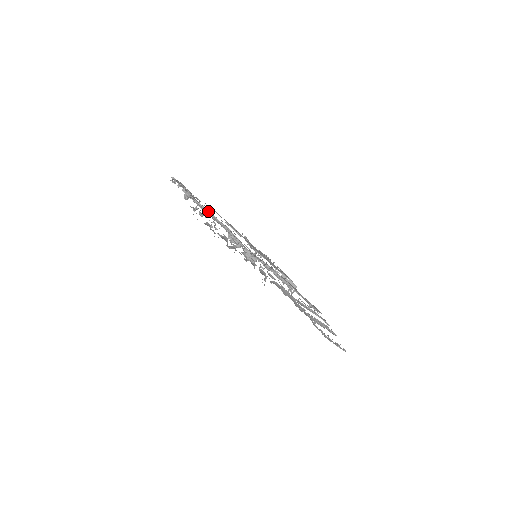
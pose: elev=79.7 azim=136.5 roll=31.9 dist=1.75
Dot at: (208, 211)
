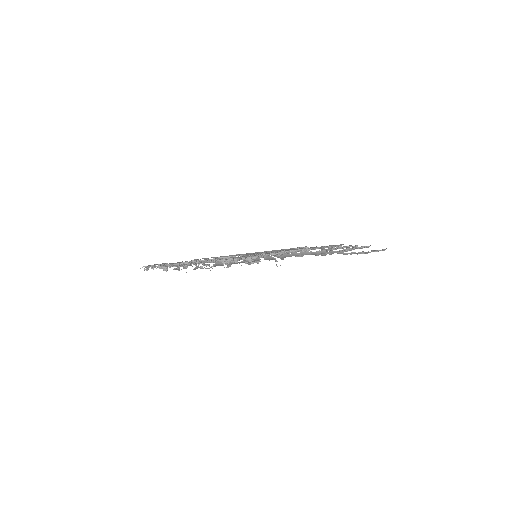
Dot at: occluded
